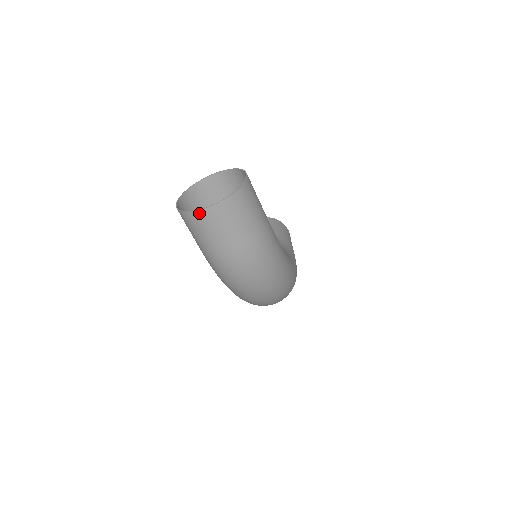
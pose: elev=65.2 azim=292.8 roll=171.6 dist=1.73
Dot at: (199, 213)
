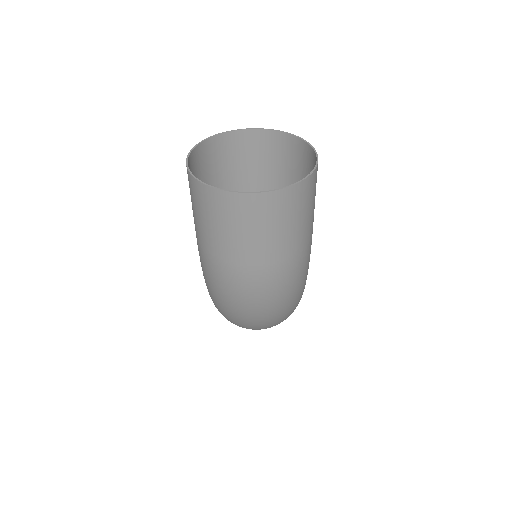
Dot at: (229, 196)
